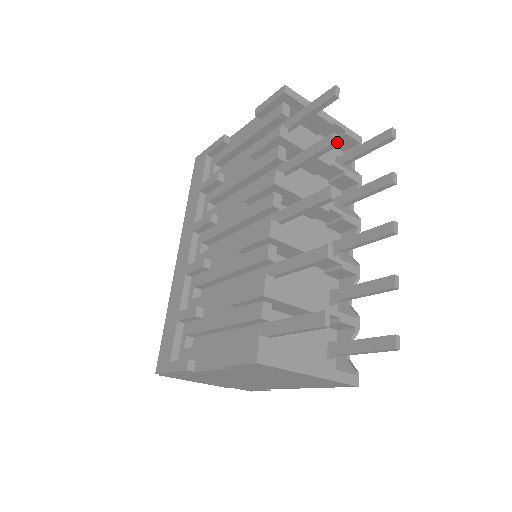
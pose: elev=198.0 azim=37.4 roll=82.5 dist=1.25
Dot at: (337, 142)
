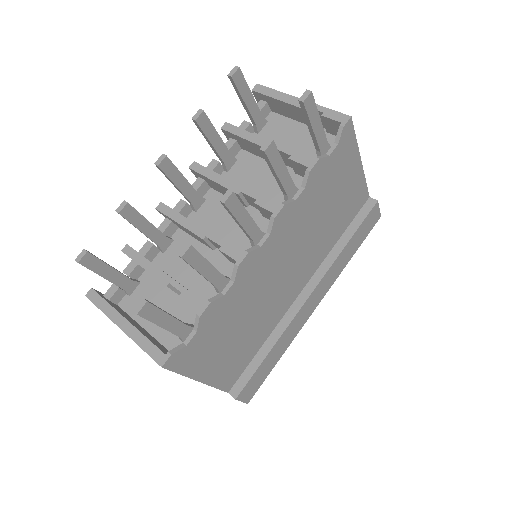
Dot at: (329, 129)
